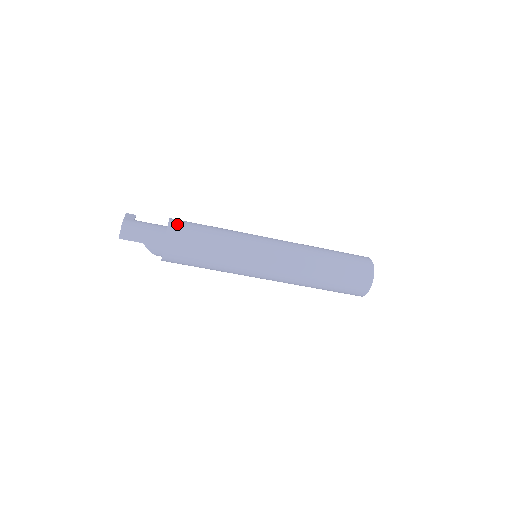
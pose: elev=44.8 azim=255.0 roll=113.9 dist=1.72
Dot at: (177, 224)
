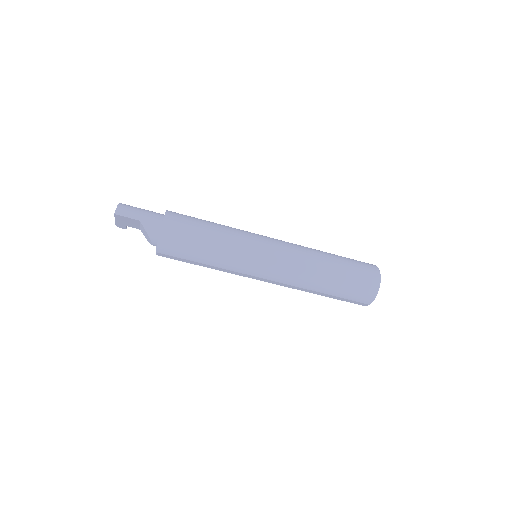
Dot at: (175, 212)
